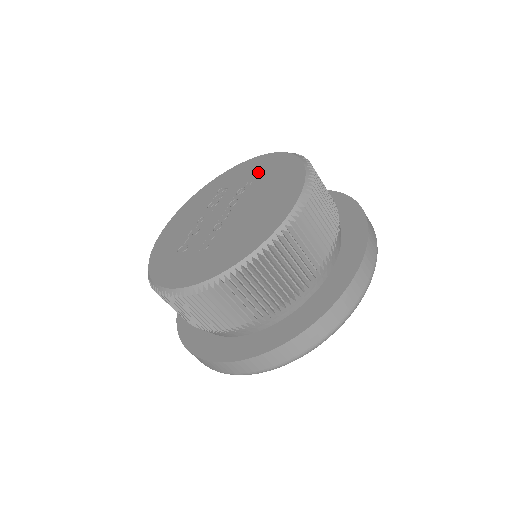
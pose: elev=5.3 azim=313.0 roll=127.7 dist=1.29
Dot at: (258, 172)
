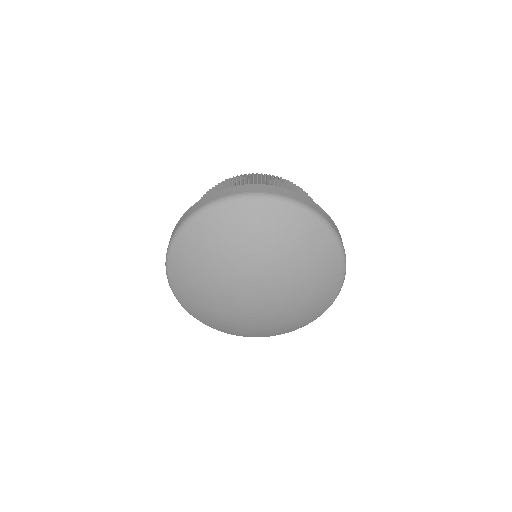
Dot at: occluded
